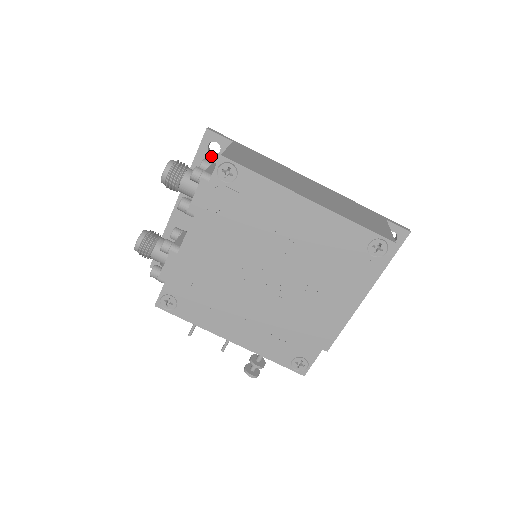
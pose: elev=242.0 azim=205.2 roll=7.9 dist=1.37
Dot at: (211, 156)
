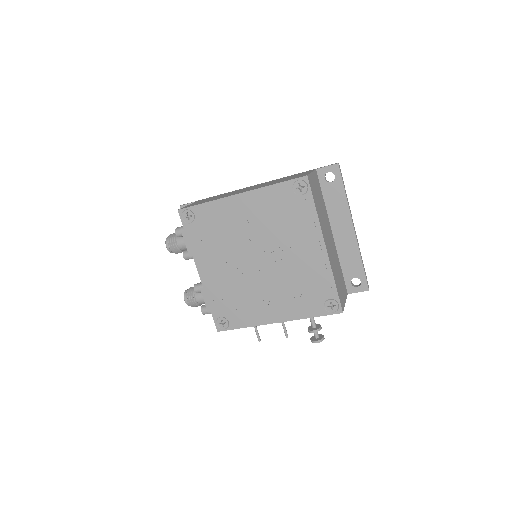
Dot at: occluded
